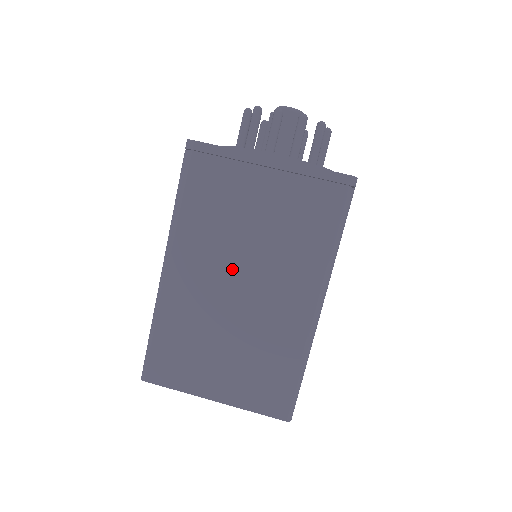
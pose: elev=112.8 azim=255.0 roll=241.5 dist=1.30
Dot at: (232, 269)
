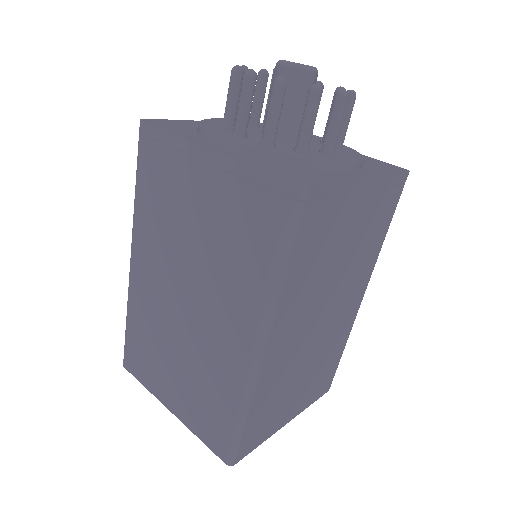
Dot at: (178, 279)
